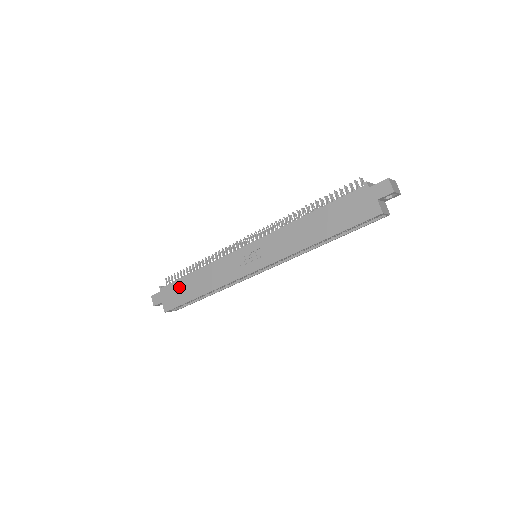
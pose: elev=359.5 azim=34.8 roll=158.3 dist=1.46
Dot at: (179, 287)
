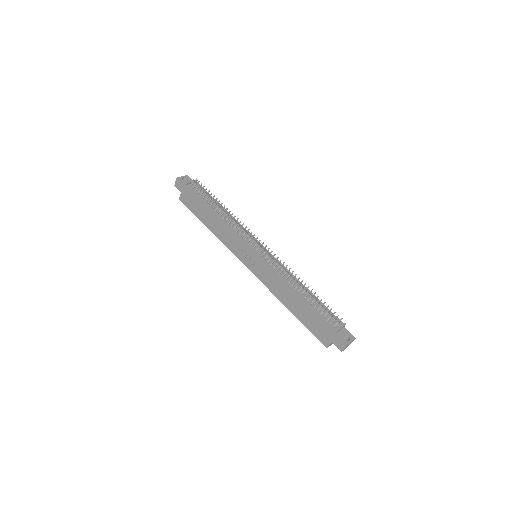
Dot at: (198, 203)
